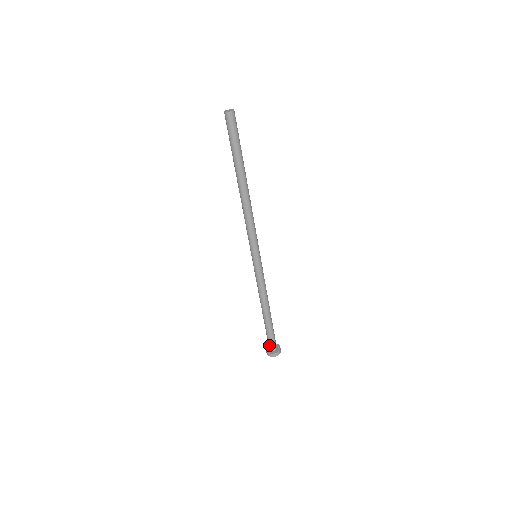
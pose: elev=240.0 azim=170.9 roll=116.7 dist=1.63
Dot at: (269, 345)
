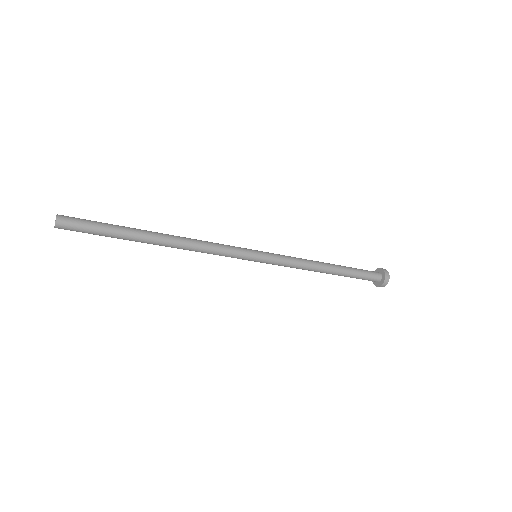
Dot at: occluded
